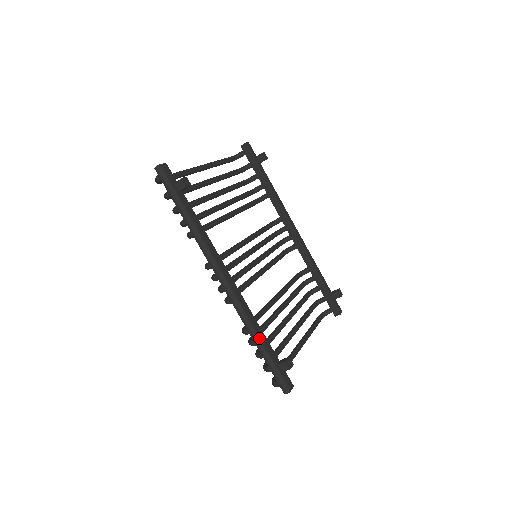
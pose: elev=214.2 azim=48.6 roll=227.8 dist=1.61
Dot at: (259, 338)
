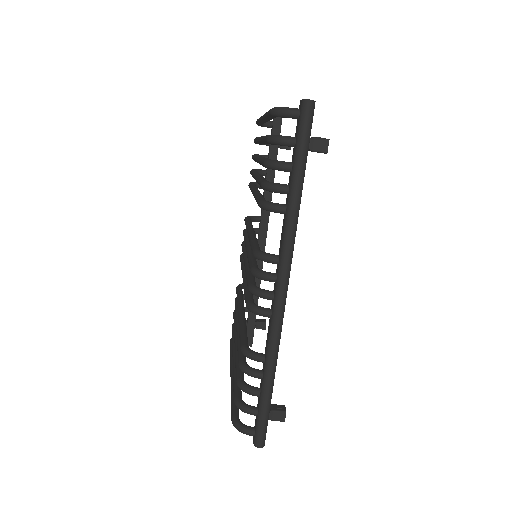
Dot at: occluded
